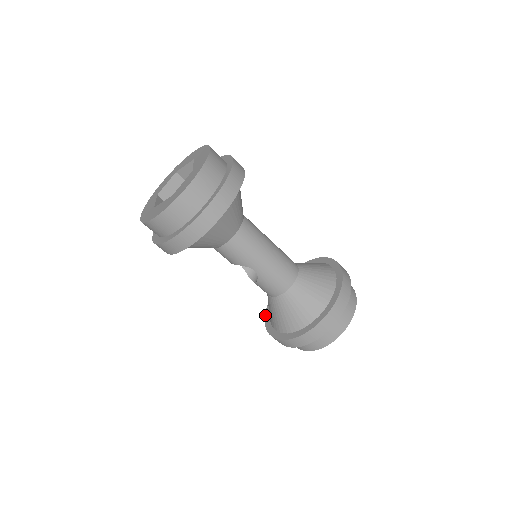
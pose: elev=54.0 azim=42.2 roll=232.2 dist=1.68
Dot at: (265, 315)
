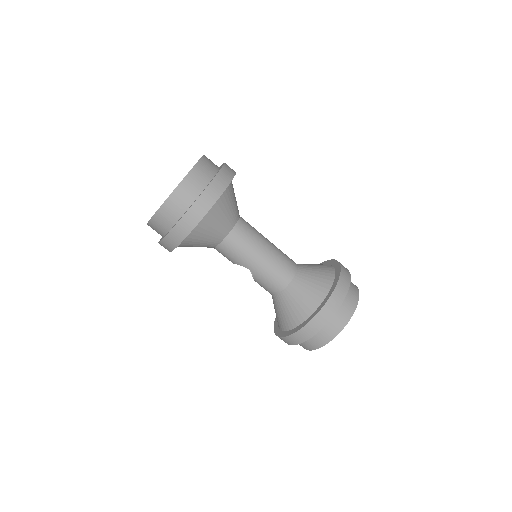
Dot at: occluded
